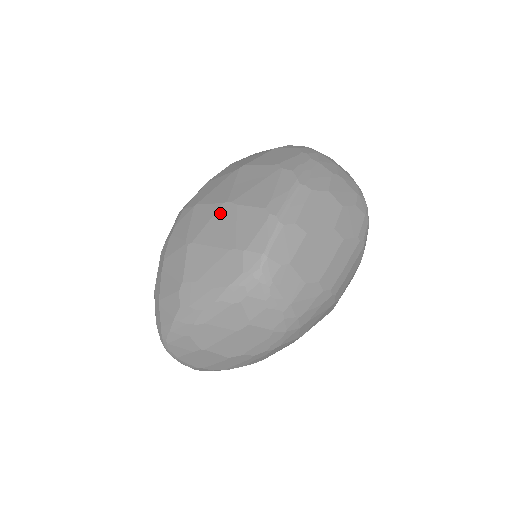
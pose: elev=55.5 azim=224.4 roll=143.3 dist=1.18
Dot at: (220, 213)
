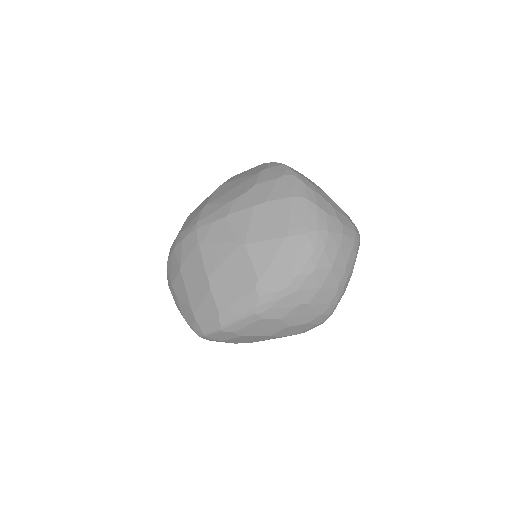
Dot at: (201, 279)
